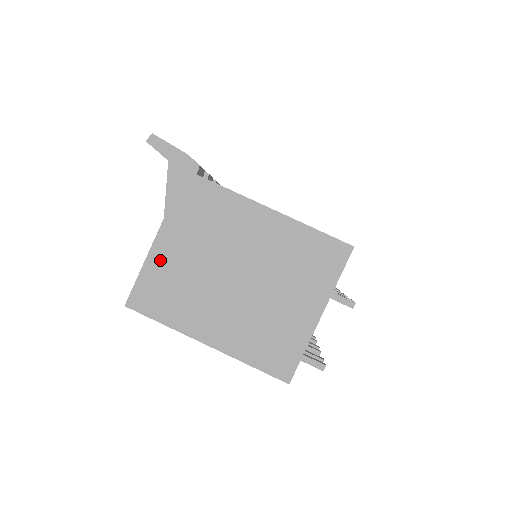
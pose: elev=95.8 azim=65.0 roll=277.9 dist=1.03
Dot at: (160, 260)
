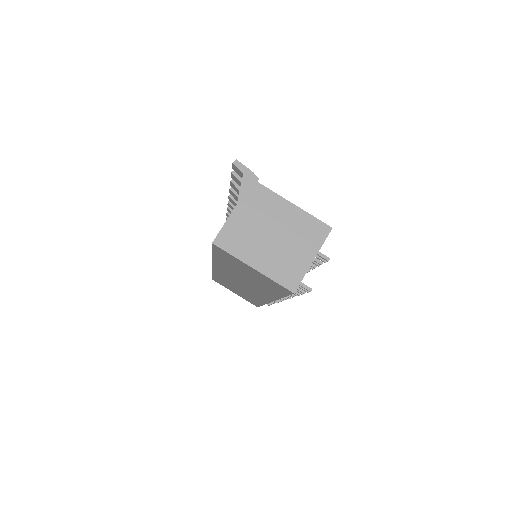
Dot at: (234, 222)
